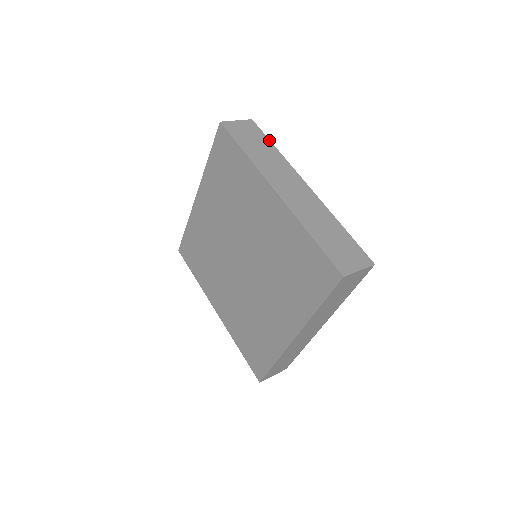
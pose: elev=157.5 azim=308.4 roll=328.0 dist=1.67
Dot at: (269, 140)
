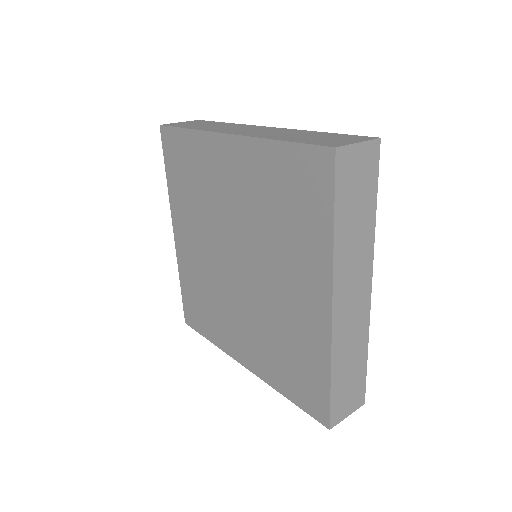
Dot at: occluded
